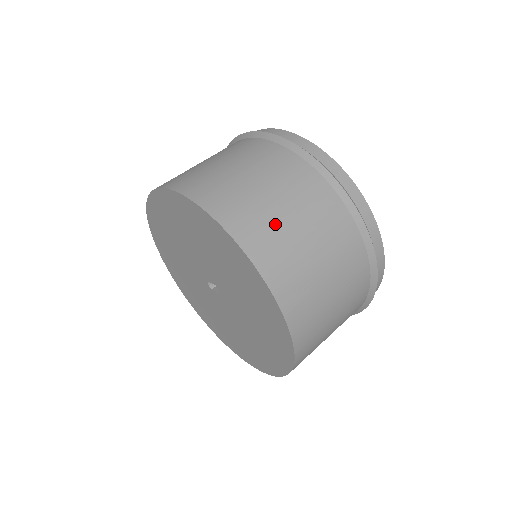
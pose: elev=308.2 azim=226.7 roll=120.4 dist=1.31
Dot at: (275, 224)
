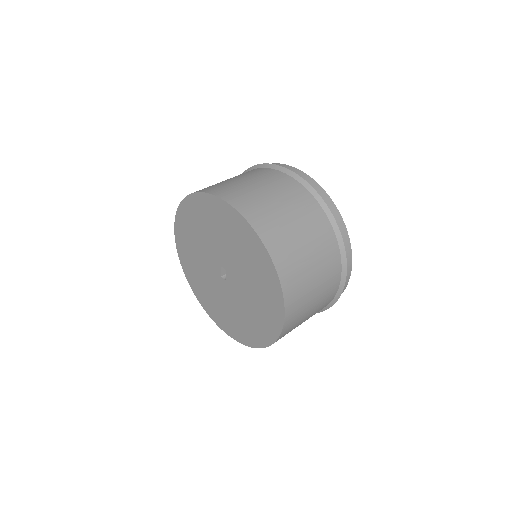
Dot at: occluded
